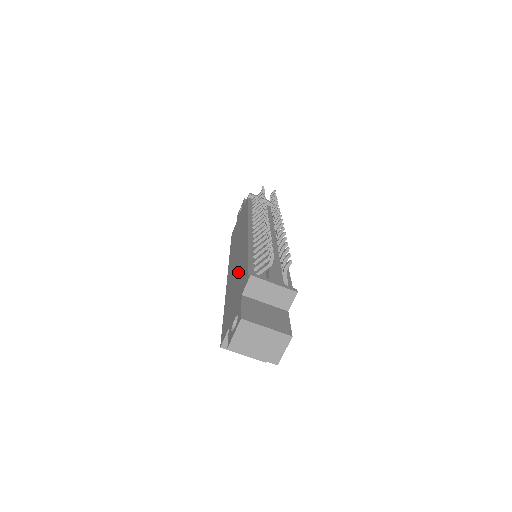
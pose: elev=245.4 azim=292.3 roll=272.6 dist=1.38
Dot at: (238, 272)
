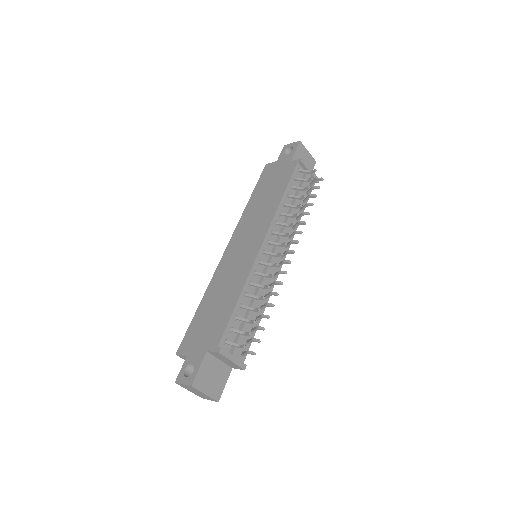
Dot at: (225, 296)
